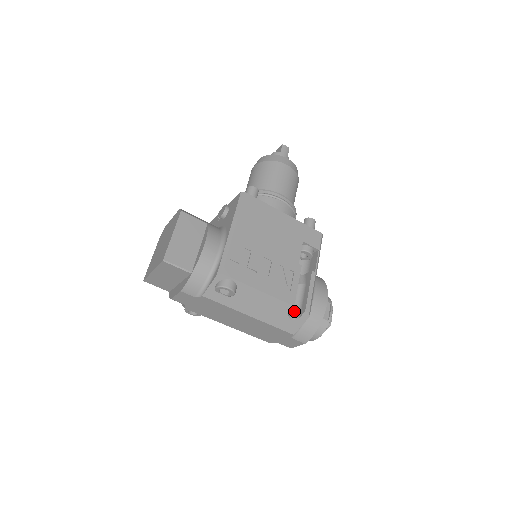
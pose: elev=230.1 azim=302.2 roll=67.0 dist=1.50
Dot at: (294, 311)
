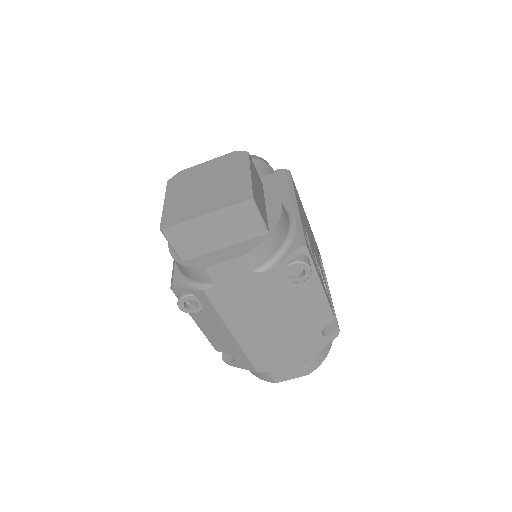
Dot at: occluded
